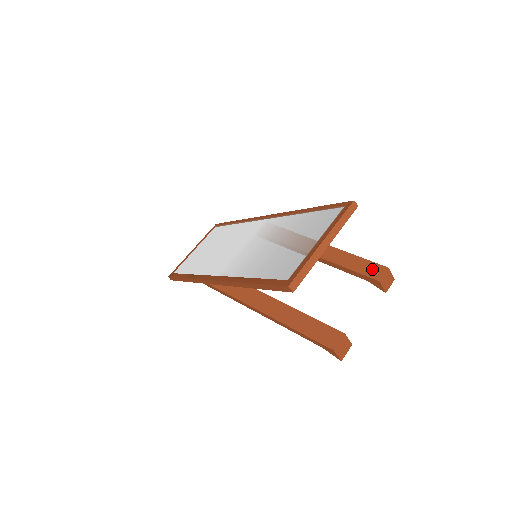
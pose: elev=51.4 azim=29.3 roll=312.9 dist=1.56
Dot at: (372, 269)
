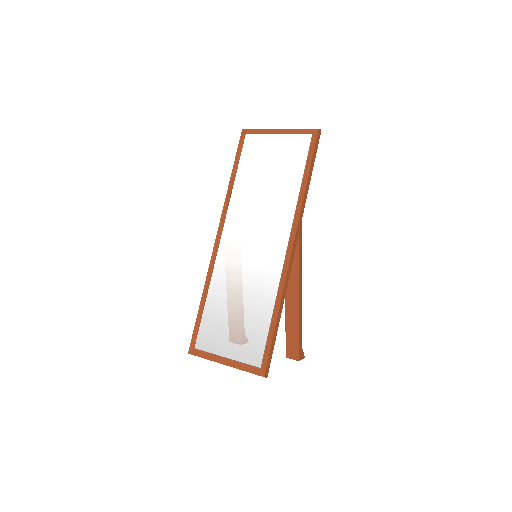
Dot at: (293, 349)
